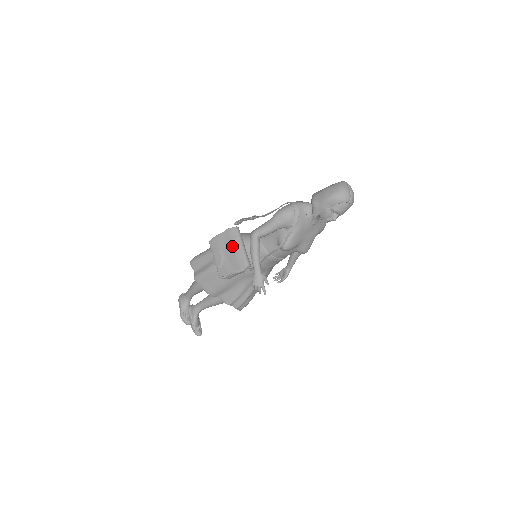
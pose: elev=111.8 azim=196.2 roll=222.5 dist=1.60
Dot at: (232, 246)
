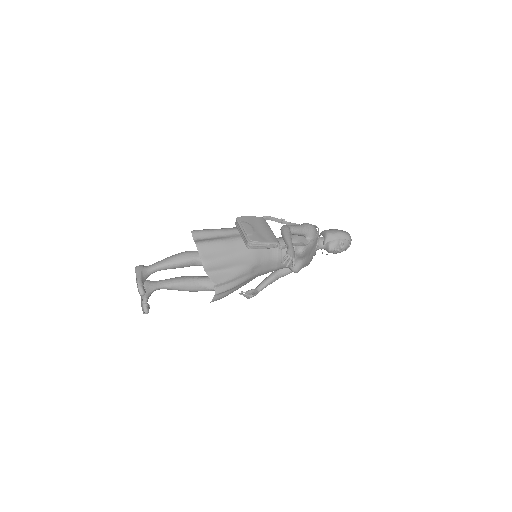
Dot at: (264, 227)
